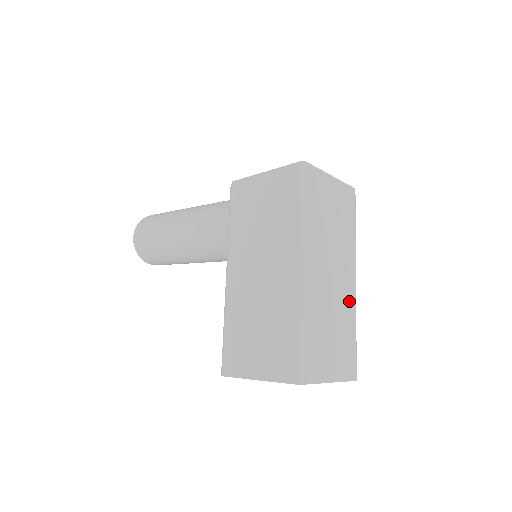
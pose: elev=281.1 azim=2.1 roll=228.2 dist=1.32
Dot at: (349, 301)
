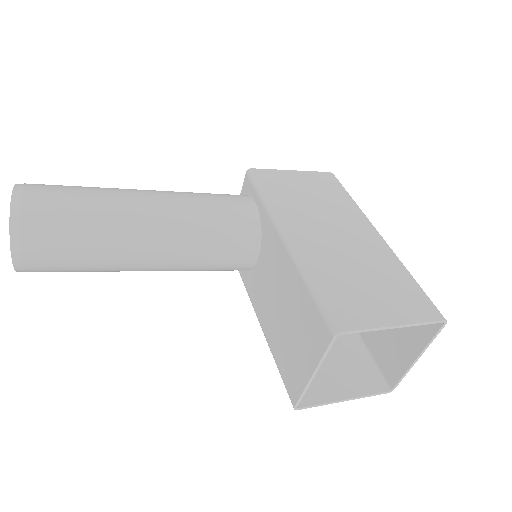
Dot at: occluded
